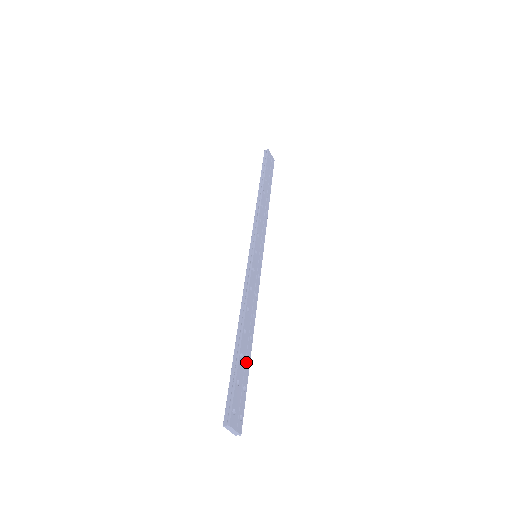
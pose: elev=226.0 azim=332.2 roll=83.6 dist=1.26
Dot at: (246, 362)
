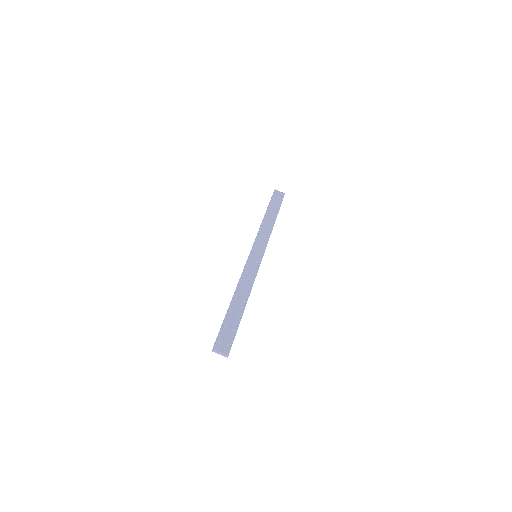
Dot at: (236, 316)
